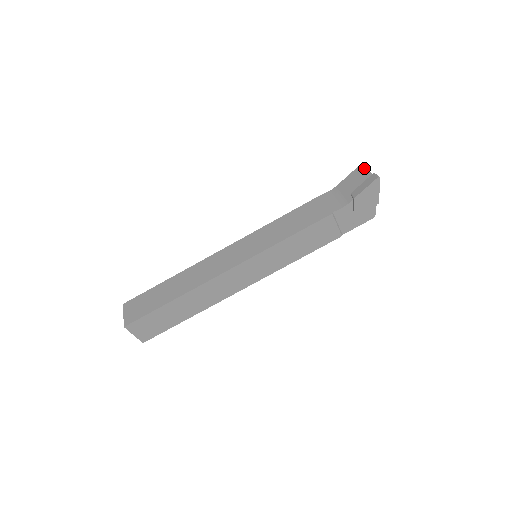
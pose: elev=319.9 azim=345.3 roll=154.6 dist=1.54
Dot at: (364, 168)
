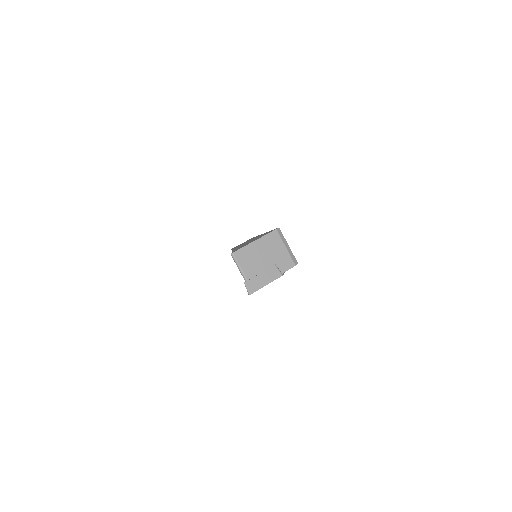
Dot at: occluded
